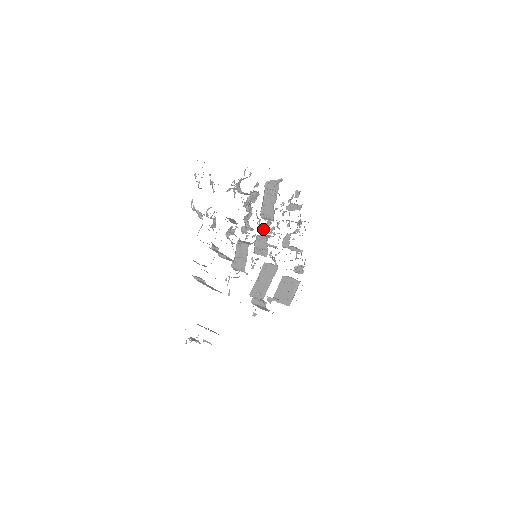
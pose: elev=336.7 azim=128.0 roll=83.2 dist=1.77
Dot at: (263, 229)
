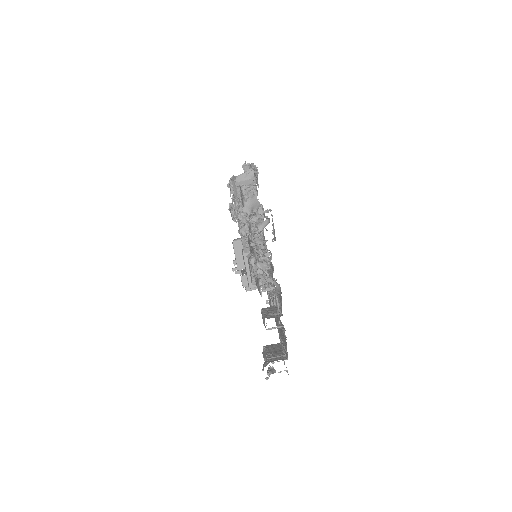
Dot at: occluded
